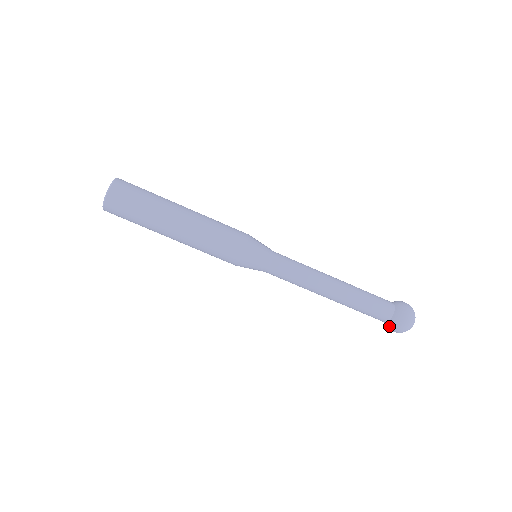
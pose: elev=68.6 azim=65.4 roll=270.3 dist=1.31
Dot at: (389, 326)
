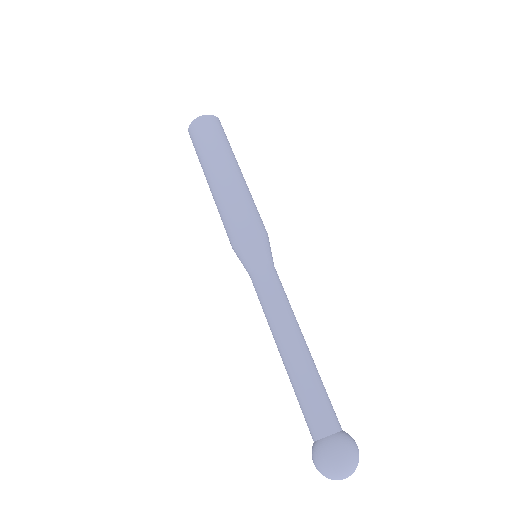
Dot at: (312, 448)
